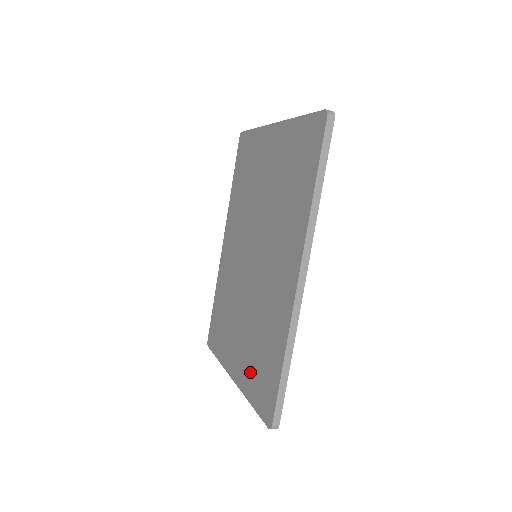
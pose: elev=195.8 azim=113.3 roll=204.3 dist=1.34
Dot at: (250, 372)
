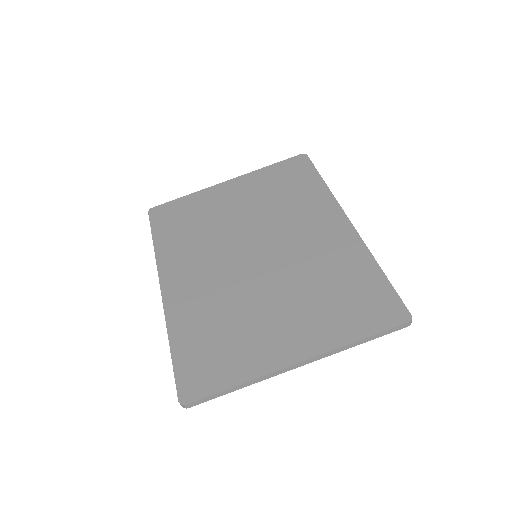
Dot at: (333, 320)
